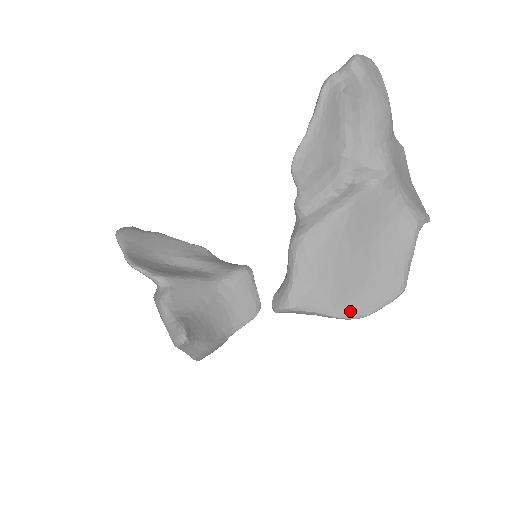
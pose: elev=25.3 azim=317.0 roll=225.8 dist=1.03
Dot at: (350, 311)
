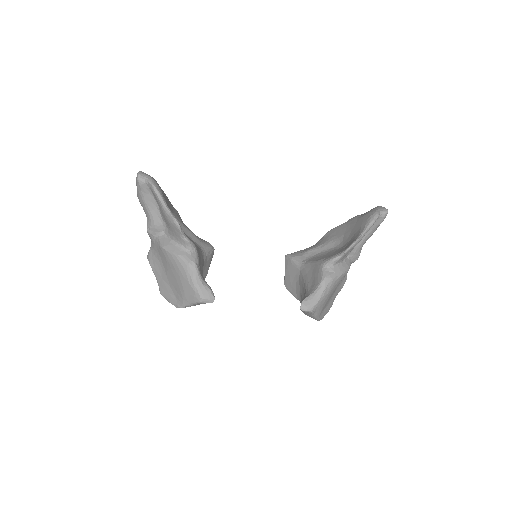
Dot at: (320, 317)
